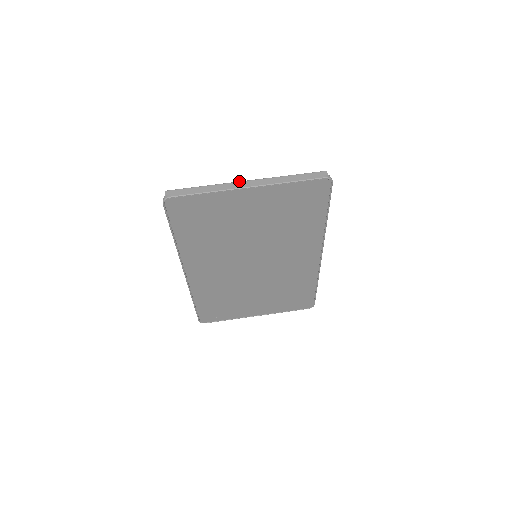
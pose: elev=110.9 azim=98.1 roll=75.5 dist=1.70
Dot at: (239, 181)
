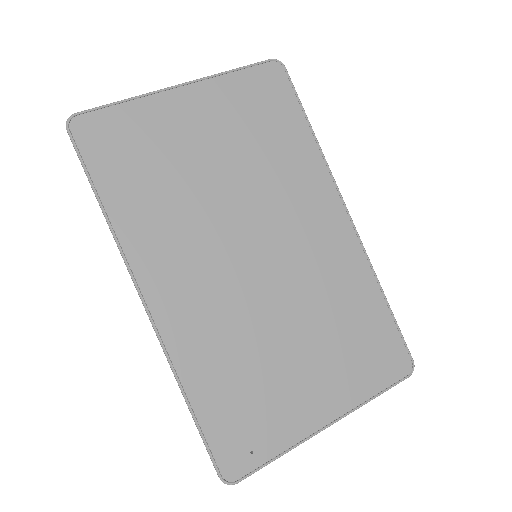
Dot at: occluded
